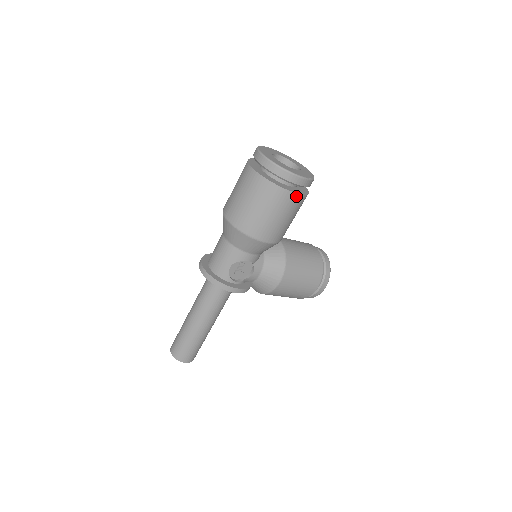
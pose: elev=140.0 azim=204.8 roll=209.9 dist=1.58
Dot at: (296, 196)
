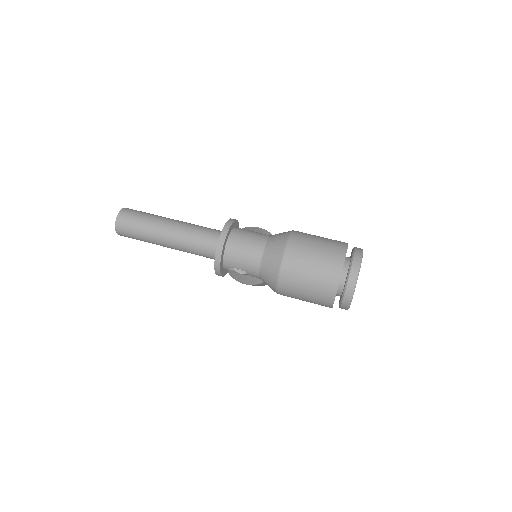
Dot at: occluded
